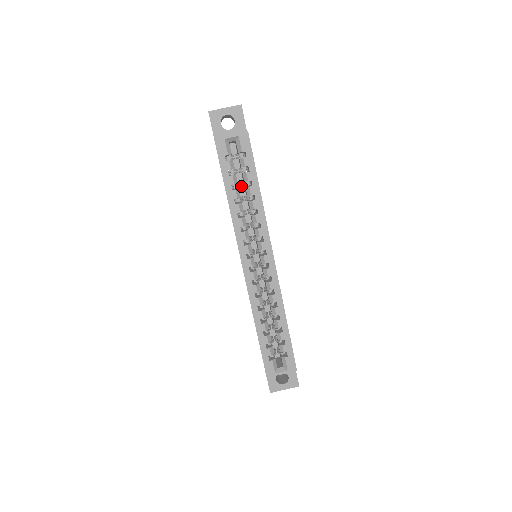
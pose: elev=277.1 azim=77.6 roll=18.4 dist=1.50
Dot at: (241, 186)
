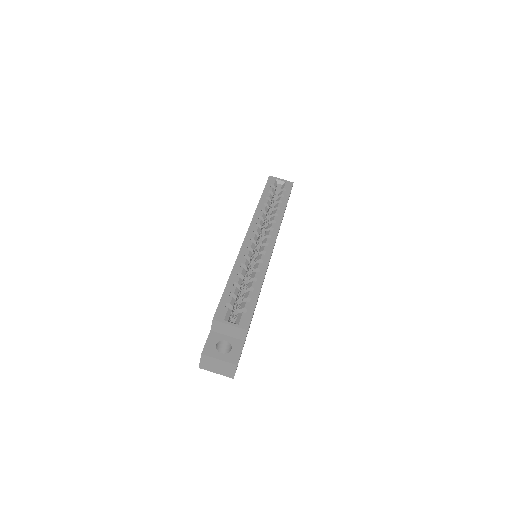
Dot at: occluded
